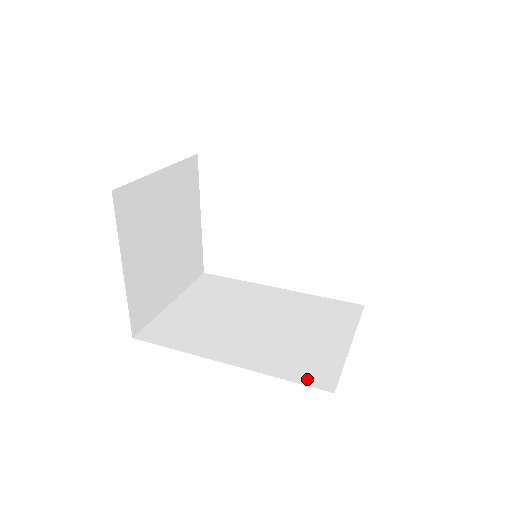
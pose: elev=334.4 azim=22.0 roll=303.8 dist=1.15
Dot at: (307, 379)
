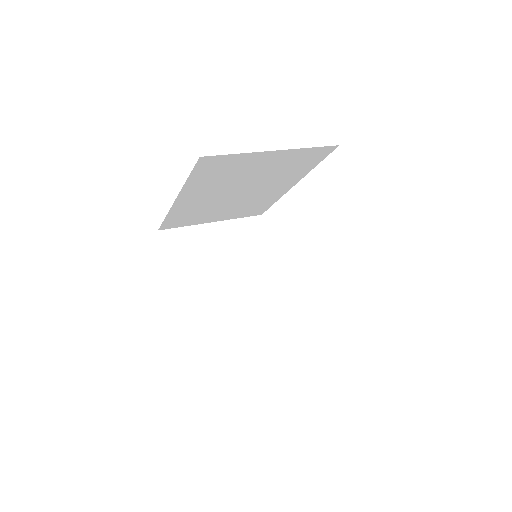
Dot at: occluded
